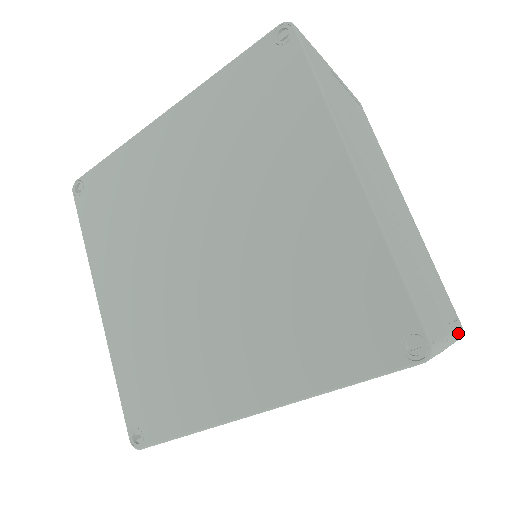
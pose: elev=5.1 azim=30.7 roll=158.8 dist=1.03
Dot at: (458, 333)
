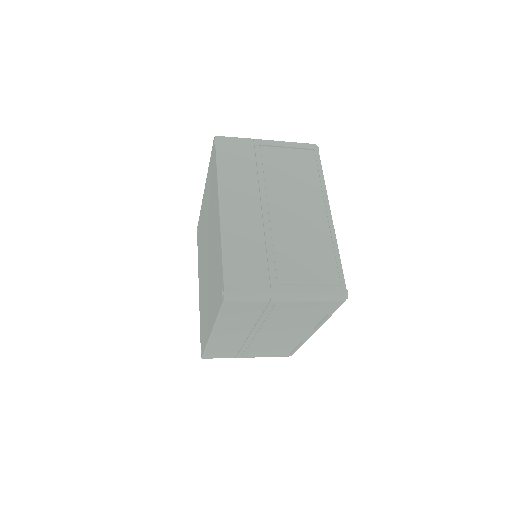
Dot at: (320, 293)
